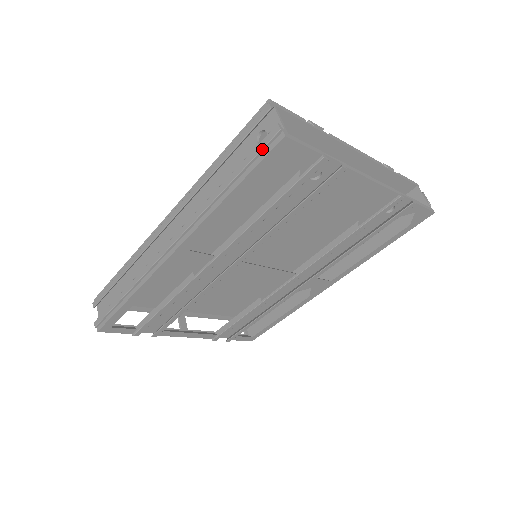
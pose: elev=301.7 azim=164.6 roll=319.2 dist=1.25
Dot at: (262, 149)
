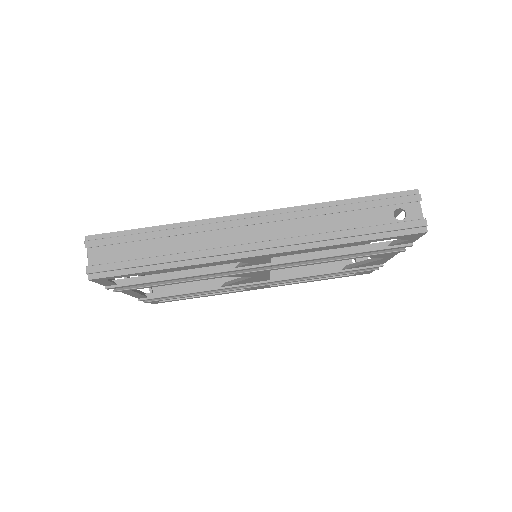
Dot at: (405, 228)
